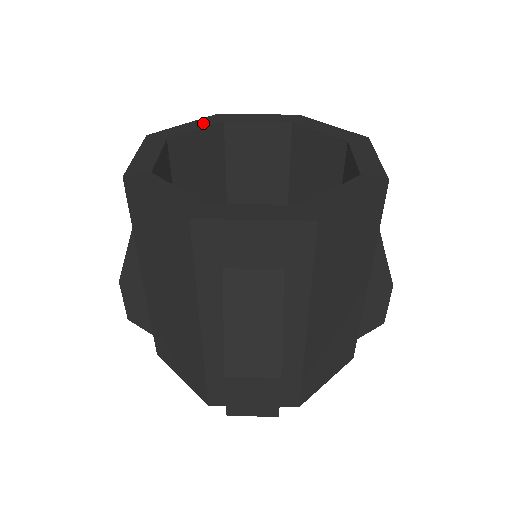
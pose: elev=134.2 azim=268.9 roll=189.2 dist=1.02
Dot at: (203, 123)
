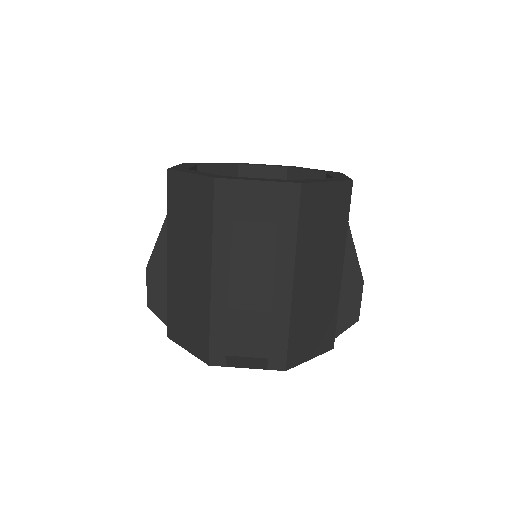
Dot at: (223, 163)
